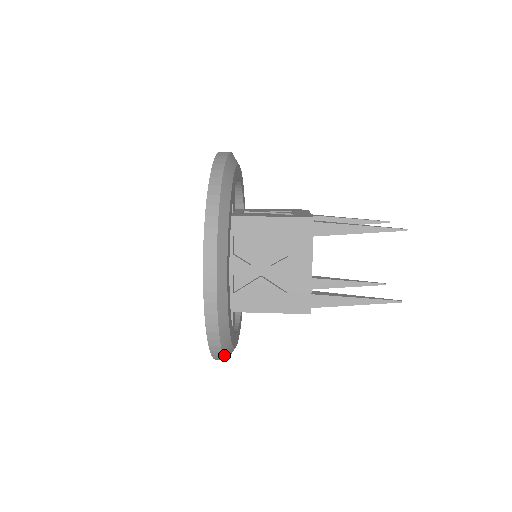
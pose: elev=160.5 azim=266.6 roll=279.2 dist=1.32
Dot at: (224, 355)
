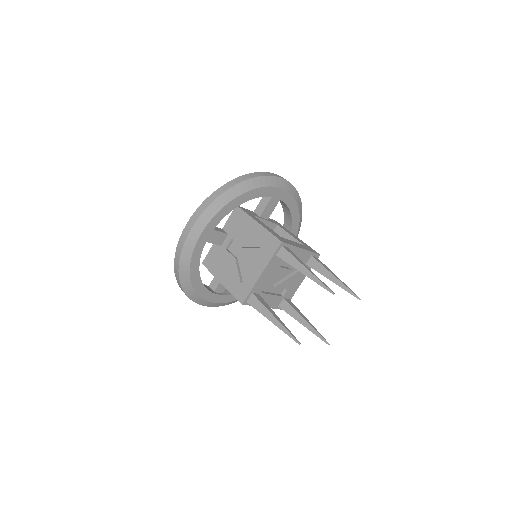
Dot at: occluded
